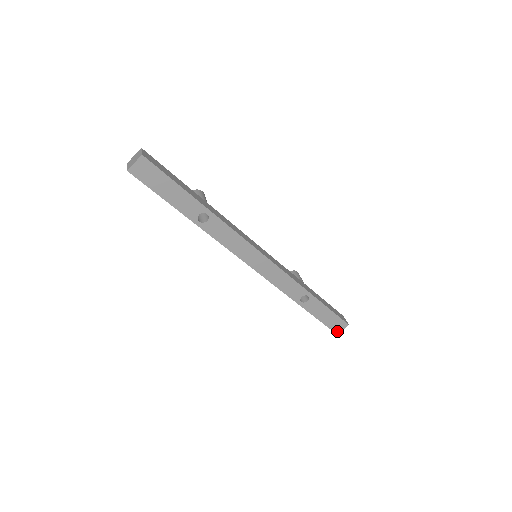
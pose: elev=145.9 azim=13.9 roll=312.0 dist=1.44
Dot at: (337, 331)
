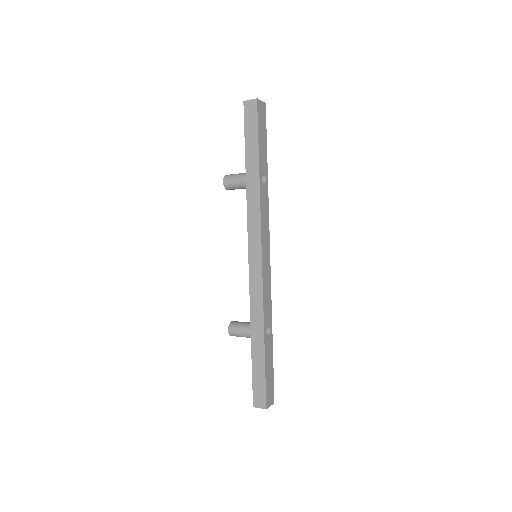
Dot at: (267, 404)
